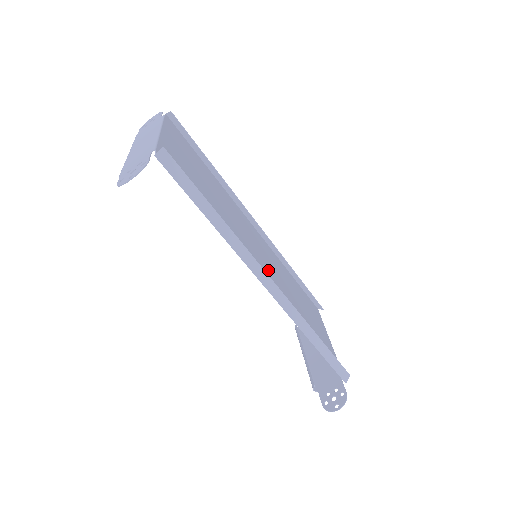
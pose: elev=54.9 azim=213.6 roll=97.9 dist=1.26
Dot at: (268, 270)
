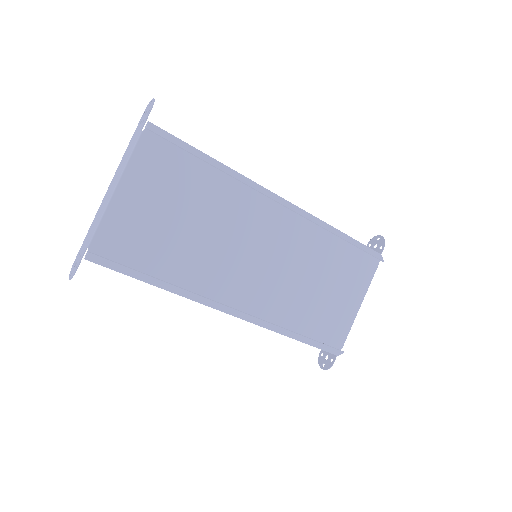
Dot at: (260, 275)
